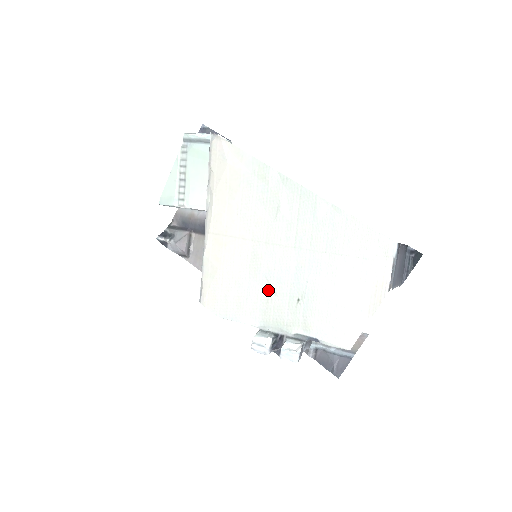
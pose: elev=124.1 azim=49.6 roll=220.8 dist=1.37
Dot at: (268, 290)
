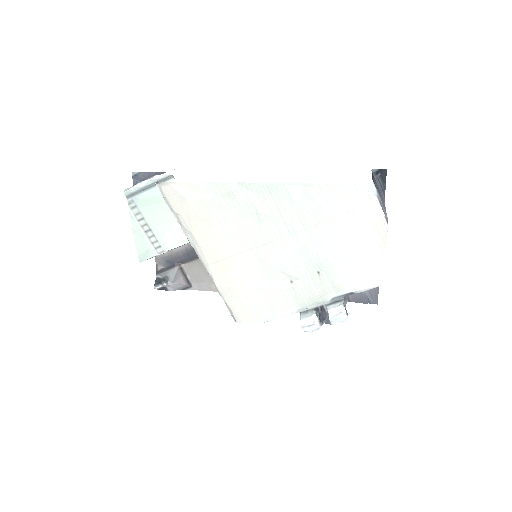
Dot at: (288, 280)
